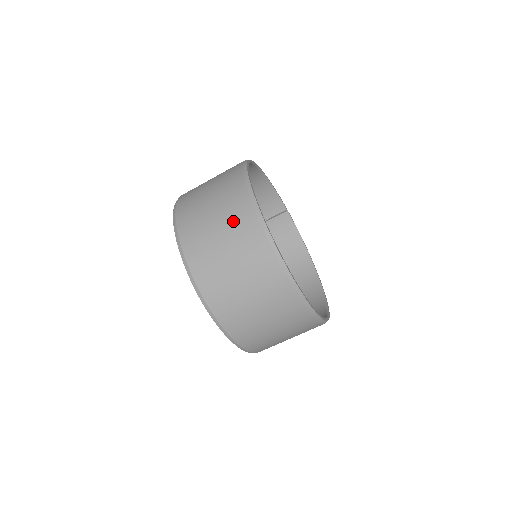
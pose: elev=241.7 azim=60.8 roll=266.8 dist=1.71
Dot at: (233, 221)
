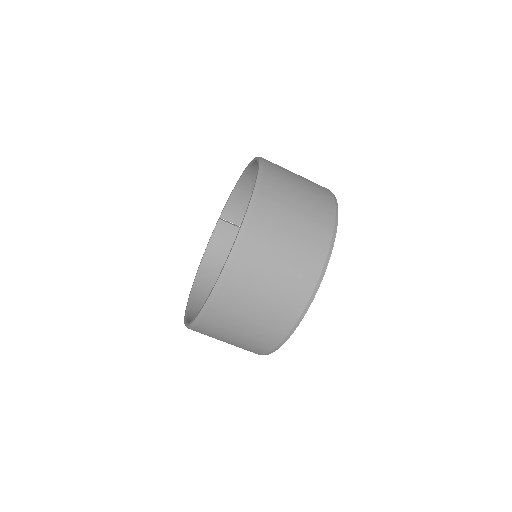
Dot at: (312, 223)
